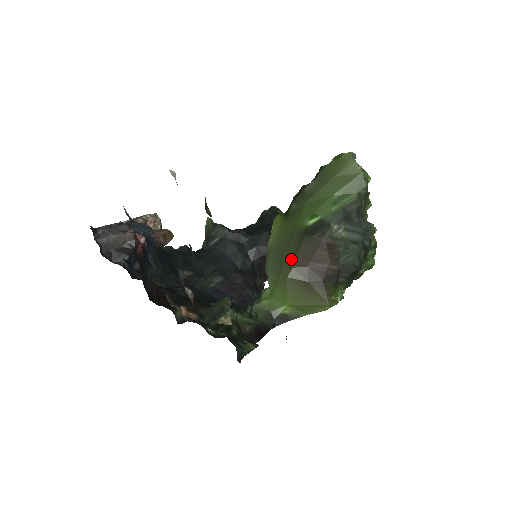
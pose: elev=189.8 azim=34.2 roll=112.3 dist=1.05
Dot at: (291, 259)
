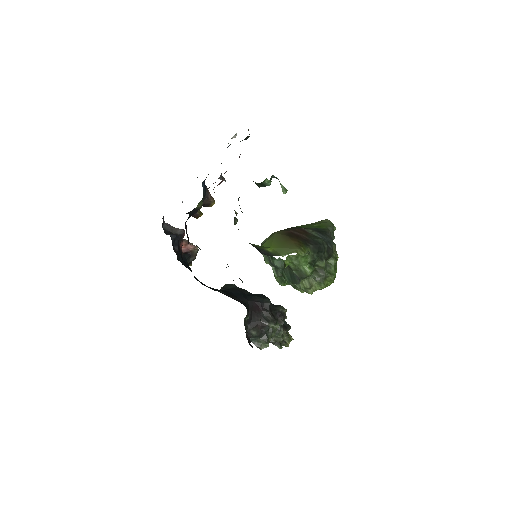
Dot at: occluded
